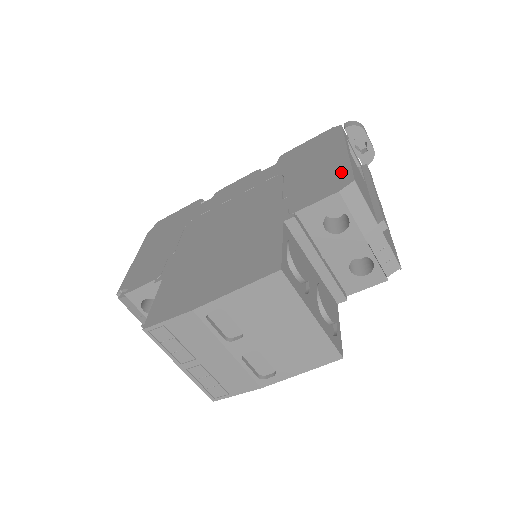
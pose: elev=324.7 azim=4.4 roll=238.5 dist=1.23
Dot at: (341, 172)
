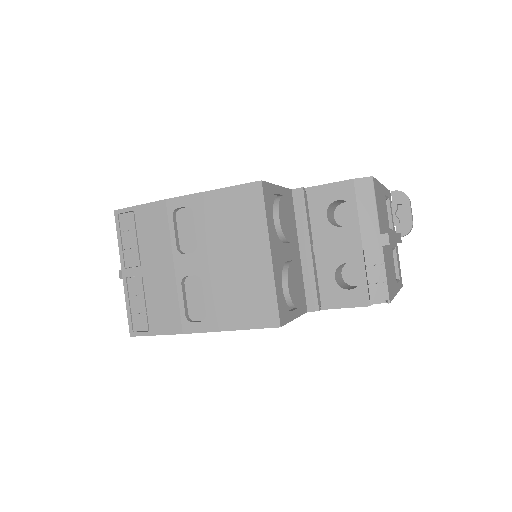
Dot at: occluded
